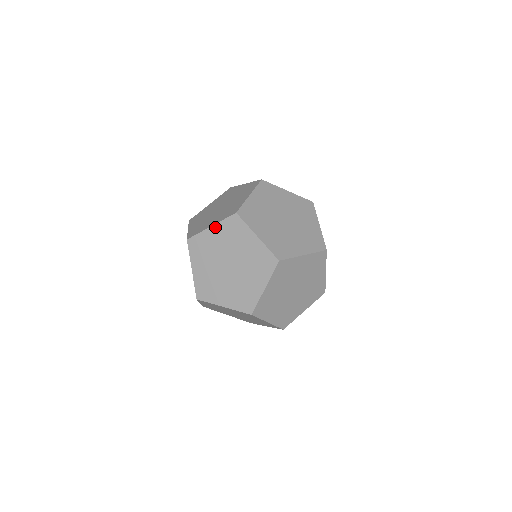
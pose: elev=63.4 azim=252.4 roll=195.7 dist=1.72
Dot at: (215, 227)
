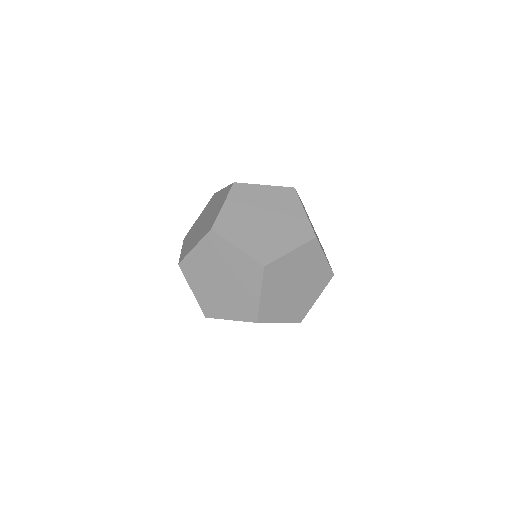
Dot at: (198, 247)
